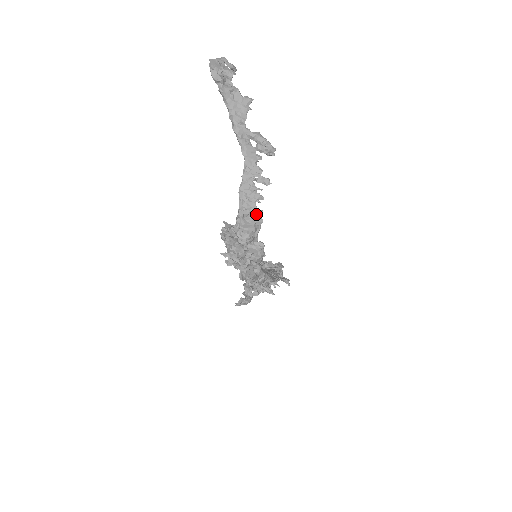
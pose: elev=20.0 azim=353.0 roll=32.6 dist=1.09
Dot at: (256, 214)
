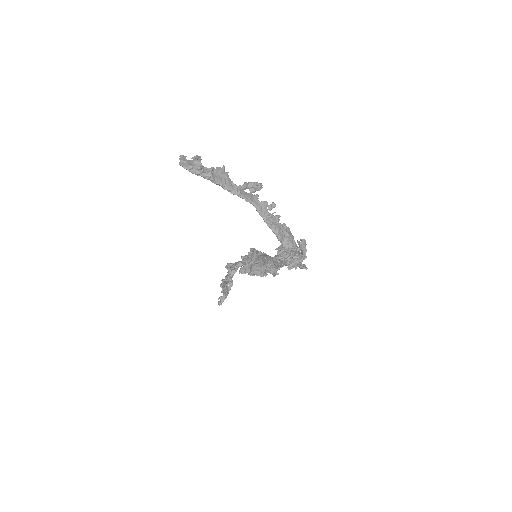
Dot at: (284, 228)
